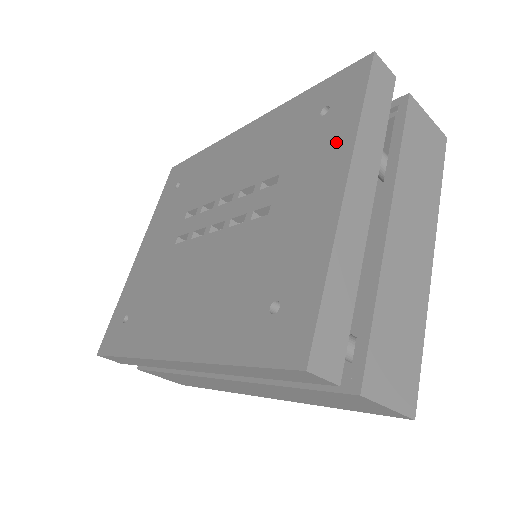
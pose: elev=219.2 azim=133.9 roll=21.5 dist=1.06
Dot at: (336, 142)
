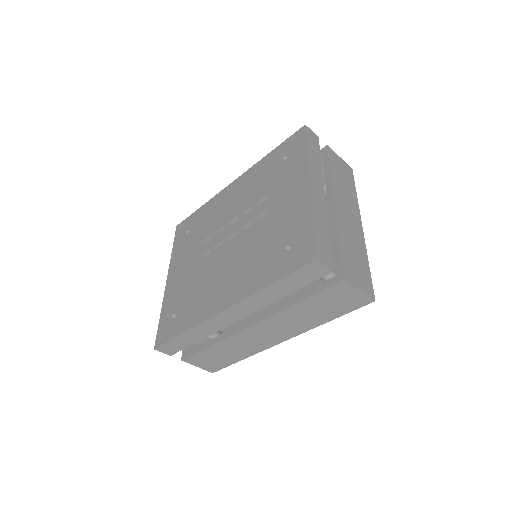
Dot at: (298, 168)
